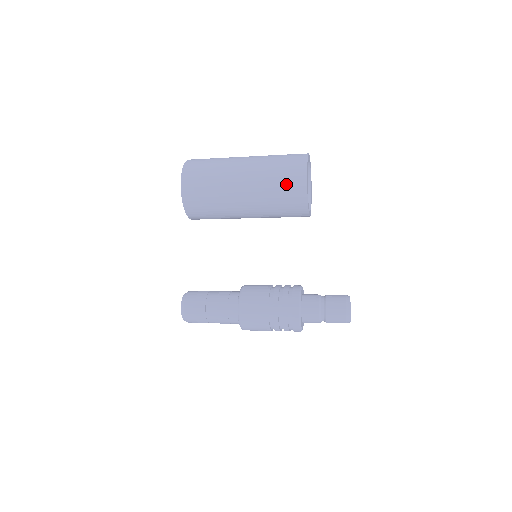
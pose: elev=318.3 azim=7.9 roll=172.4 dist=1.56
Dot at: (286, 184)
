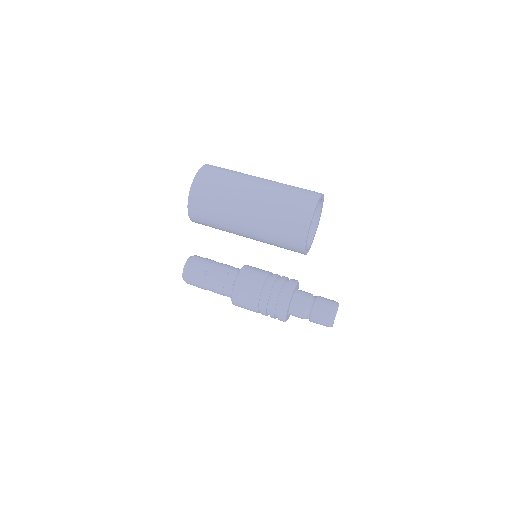
Dot at: (288, 228)
